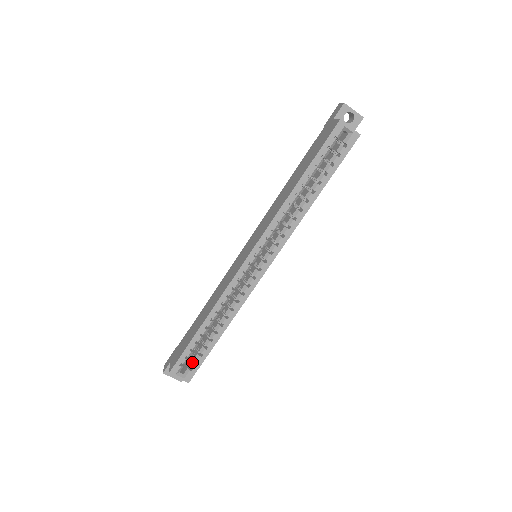
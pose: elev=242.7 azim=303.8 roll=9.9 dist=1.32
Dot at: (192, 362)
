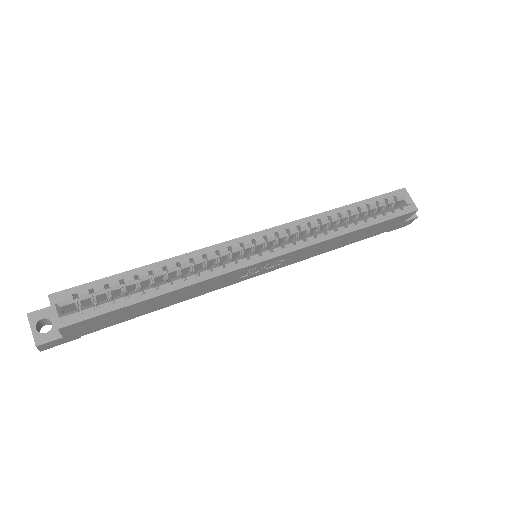
Dot at: (91, 305)
